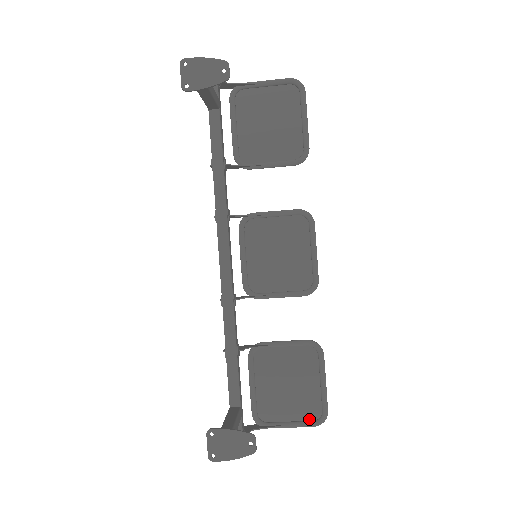
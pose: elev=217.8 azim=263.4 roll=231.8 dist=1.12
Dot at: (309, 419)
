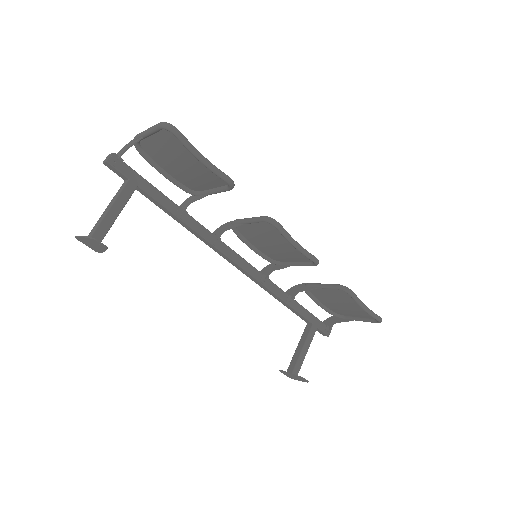
Dot at: (371, 318)
